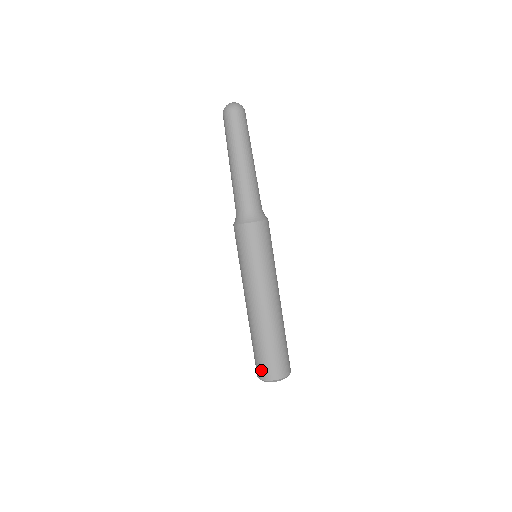
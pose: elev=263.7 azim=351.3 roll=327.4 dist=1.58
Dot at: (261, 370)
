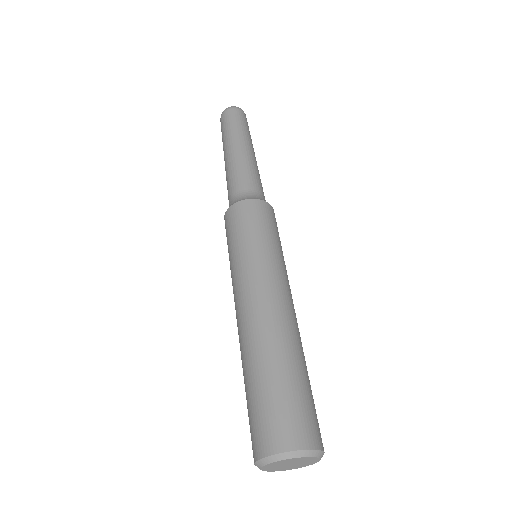
Dot at: (268, 431)
